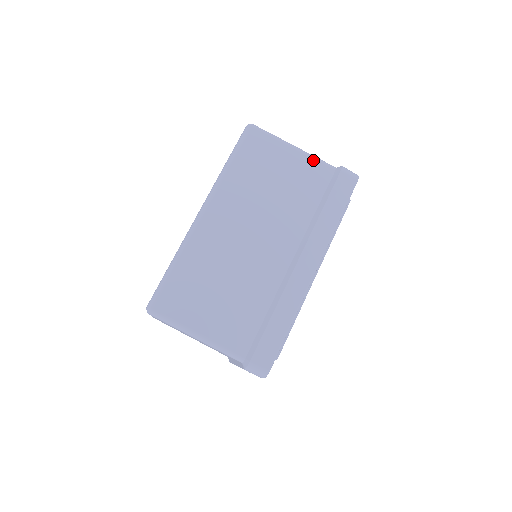
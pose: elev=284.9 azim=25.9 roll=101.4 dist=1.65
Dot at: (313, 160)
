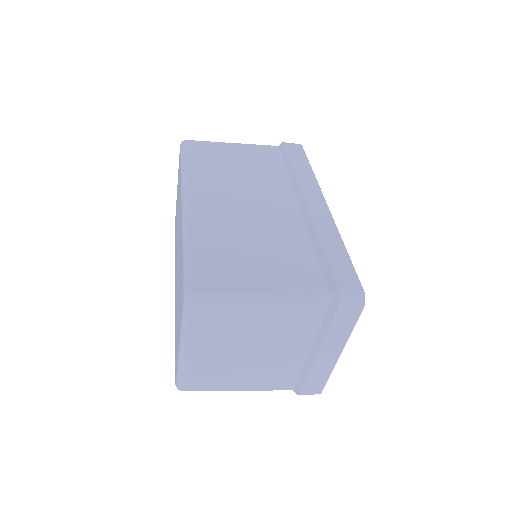
Dot at: (255, 146)
